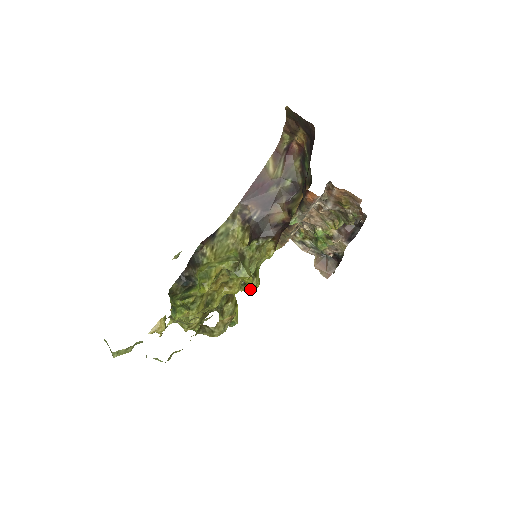
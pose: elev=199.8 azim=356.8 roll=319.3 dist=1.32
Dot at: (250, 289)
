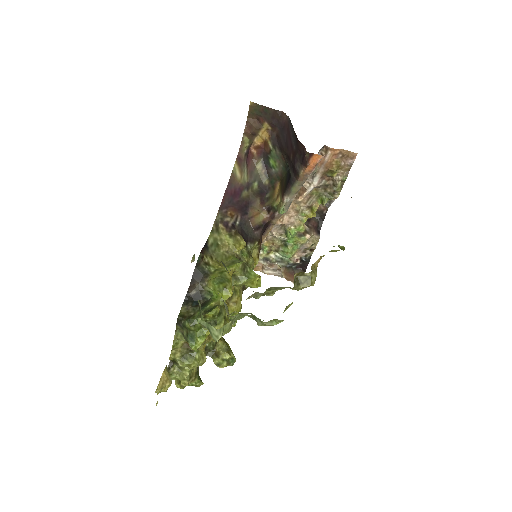
Dot at: occluded
